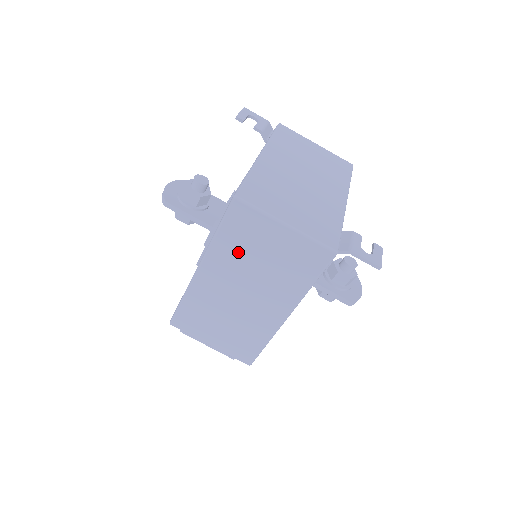
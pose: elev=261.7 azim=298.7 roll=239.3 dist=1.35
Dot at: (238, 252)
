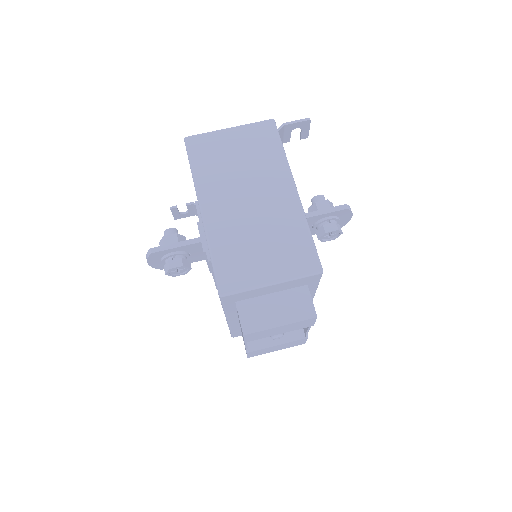
Dot at: (217, 170)
